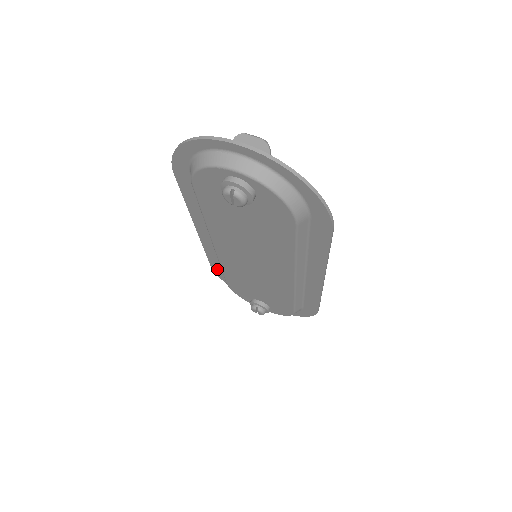
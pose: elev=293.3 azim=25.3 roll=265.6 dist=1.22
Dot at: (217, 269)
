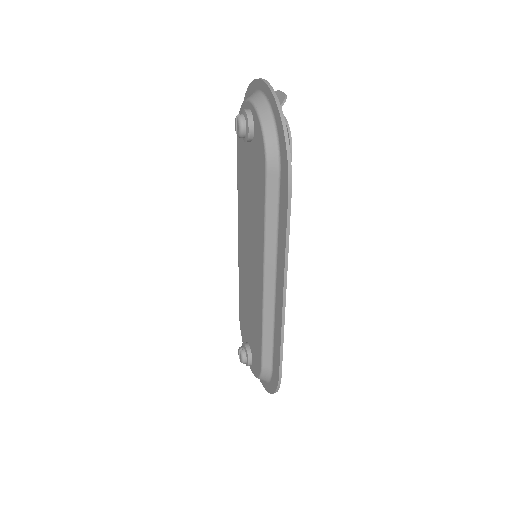
Dot at: occluded
